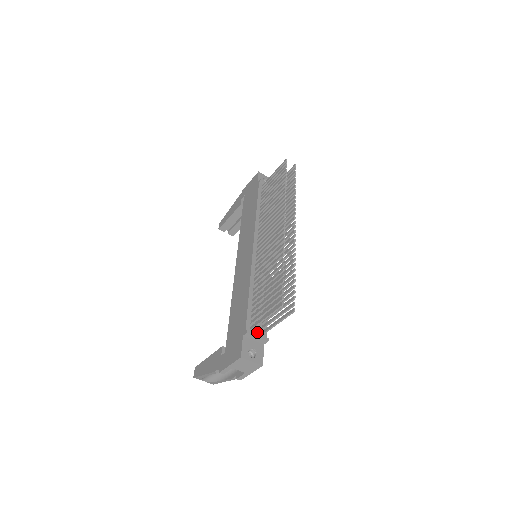
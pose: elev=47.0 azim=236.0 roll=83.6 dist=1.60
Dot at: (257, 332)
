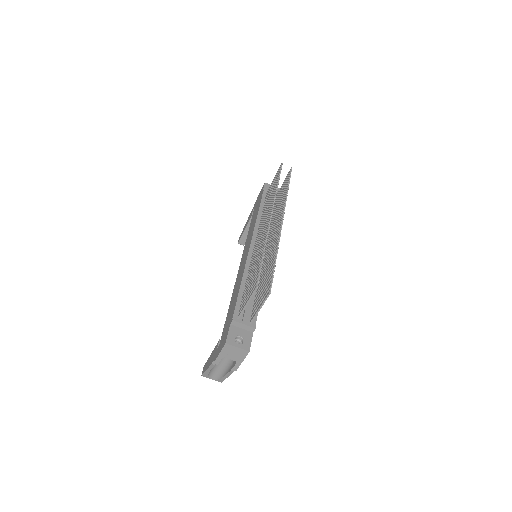
Dot at: (244, 320)
